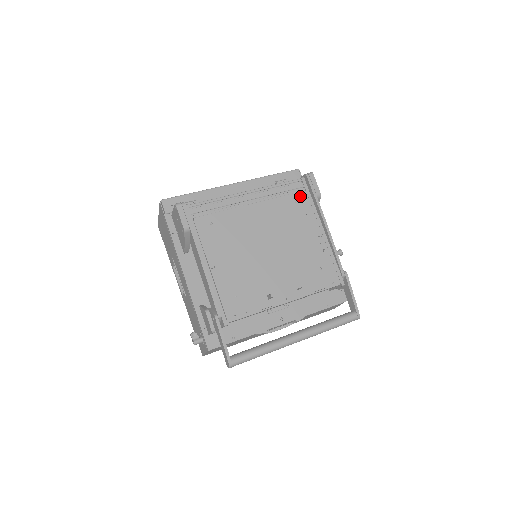
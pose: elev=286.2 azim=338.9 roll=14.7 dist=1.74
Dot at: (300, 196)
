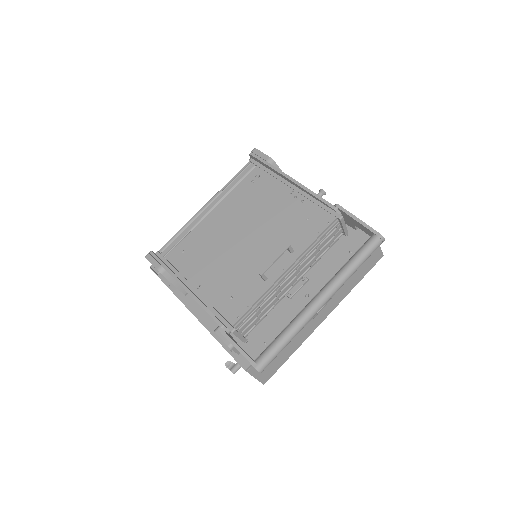
Dot at: (254, 174)
